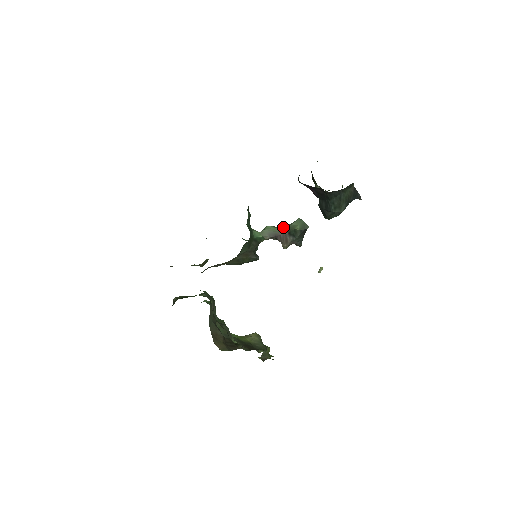
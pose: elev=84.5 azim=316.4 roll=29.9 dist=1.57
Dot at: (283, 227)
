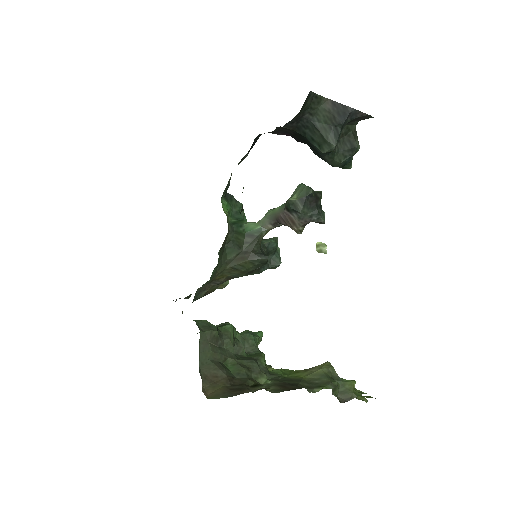
Dot at: (282, 204)
